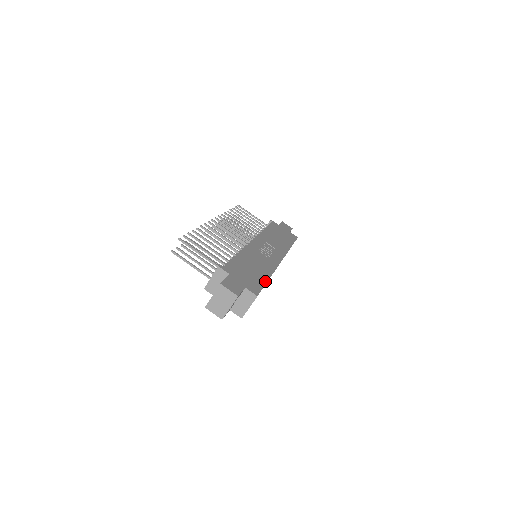
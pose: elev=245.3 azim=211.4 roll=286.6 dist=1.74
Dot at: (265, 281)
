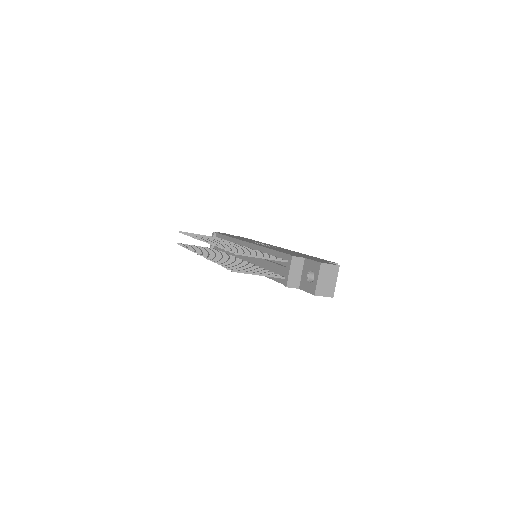
Dot at: occluded
